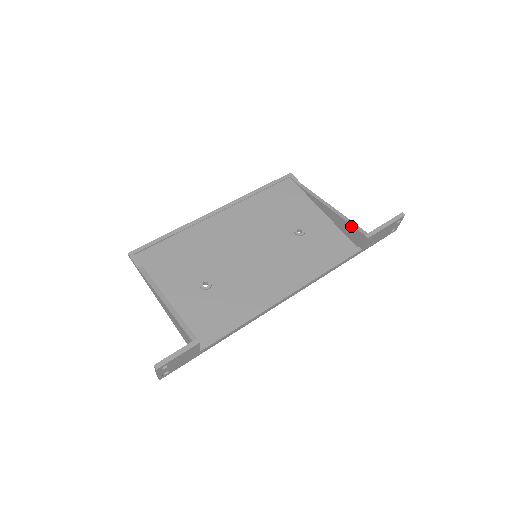
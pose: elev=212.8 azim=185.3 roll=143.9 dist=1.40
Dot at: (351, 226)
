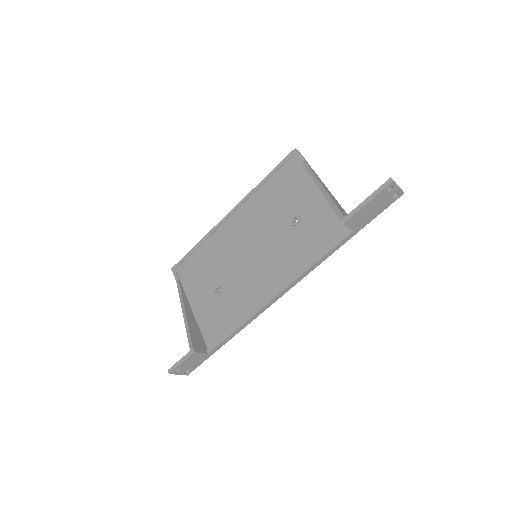
Dot at: (333, 209)
